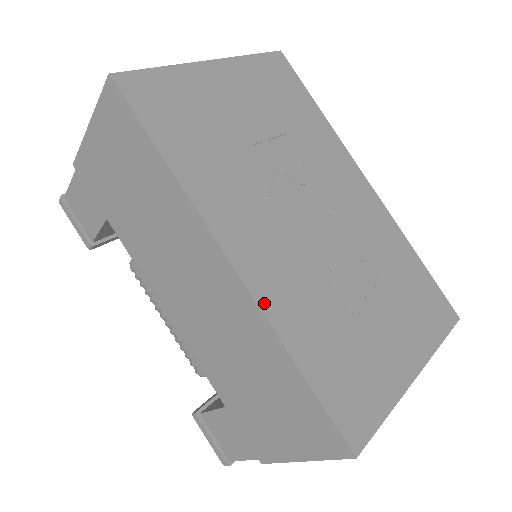
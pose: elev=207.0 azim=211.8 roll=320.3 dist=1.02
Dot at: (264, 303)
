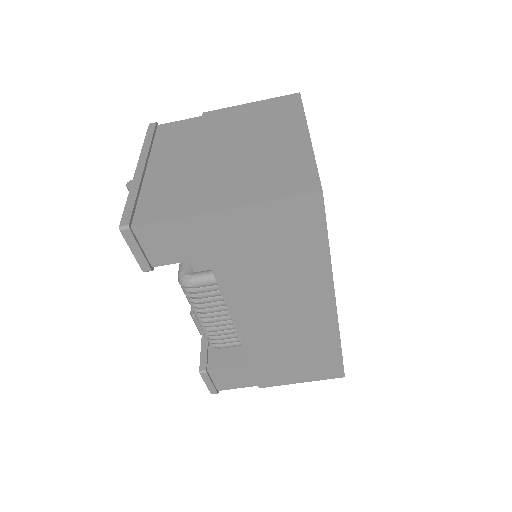
Dot at: occluded
